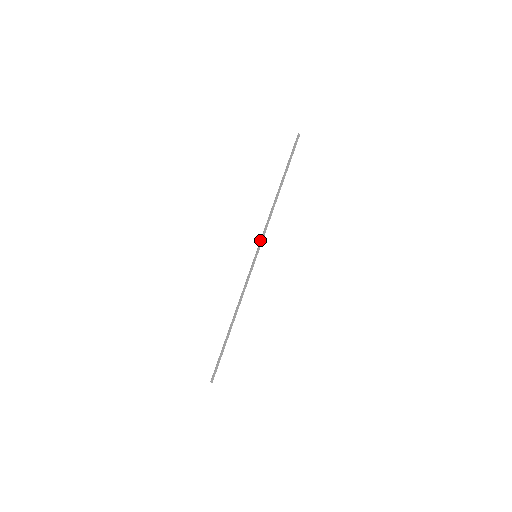
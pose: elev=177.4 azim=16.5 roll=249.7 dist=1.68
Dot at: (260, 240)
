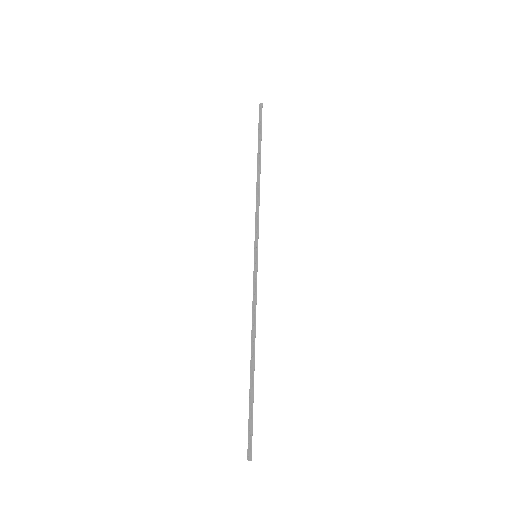
Dot at: (255, 234)
